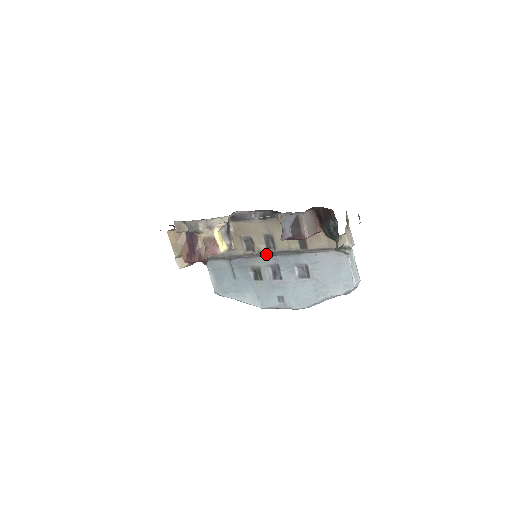
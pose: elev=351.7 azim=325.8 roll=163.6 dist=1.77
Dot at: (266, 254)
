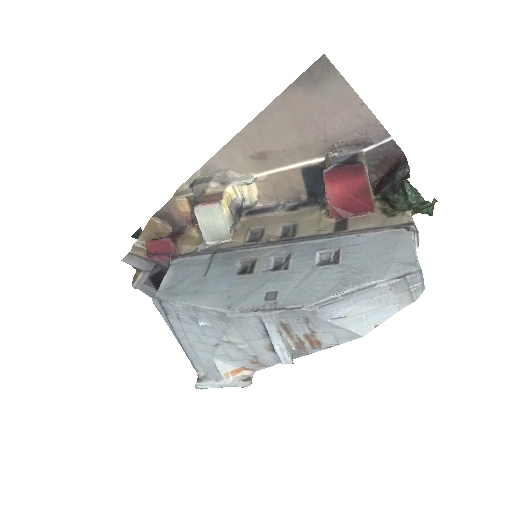
Dot at: (277, 242)
